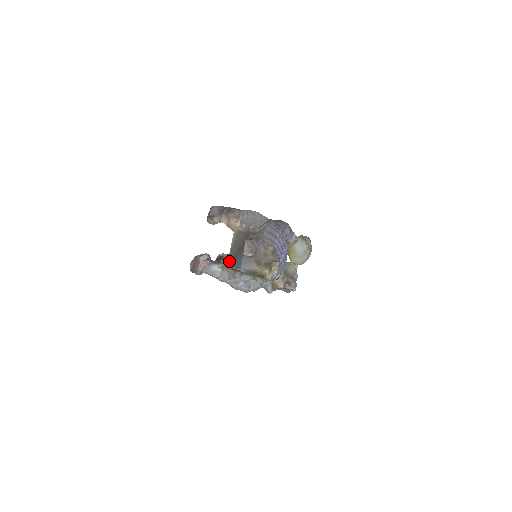
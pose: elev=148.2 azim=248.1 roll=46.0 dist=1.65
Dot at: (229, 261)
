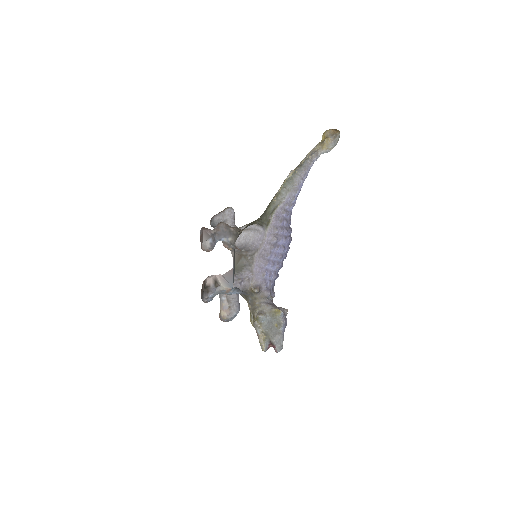
Dot at: occluded
